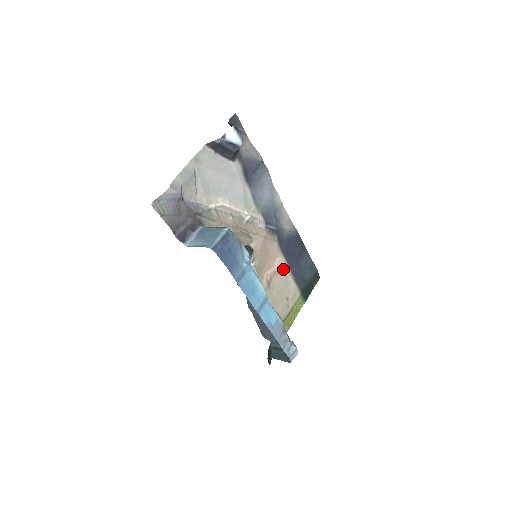
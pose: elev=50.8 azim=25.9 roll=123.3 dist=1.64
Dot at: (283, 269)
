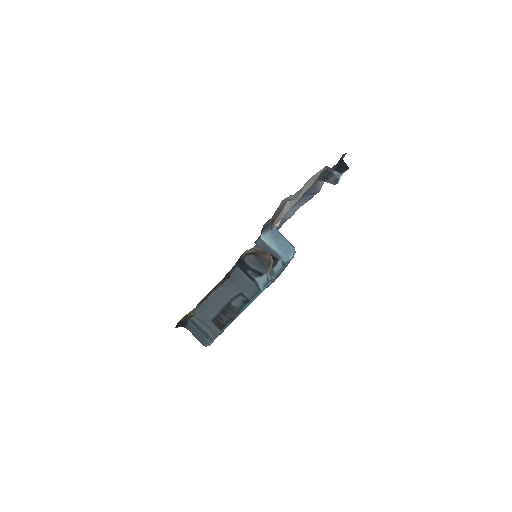
Dot at: occluded
